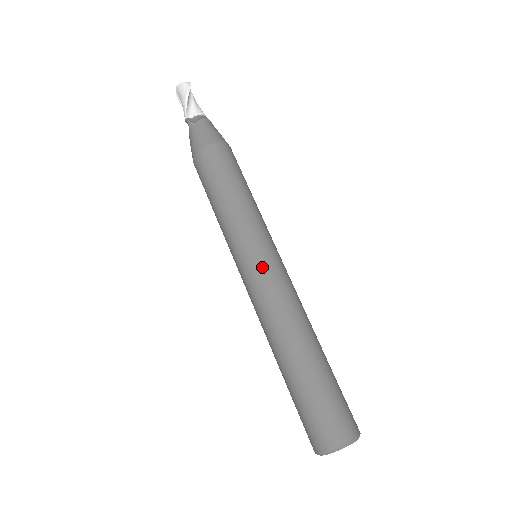
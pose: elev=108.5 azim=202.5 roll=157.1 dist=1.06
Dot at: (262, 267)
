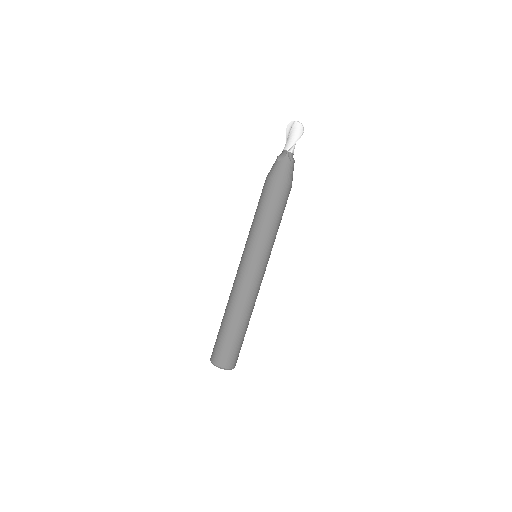
Dot at: (260, 271)
